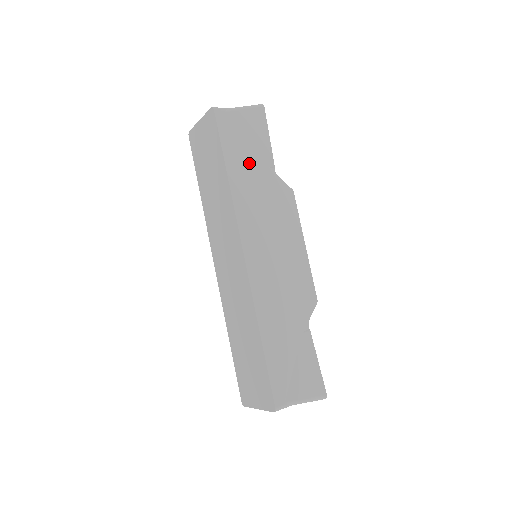
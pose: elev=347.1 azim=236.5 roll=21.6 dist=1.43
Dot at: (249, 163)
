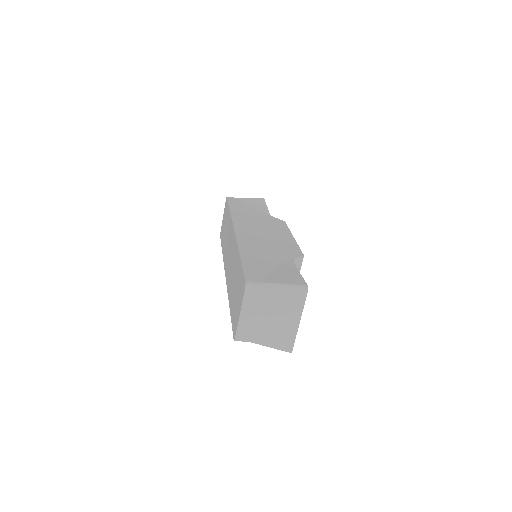
Dot at: (248, 210)
